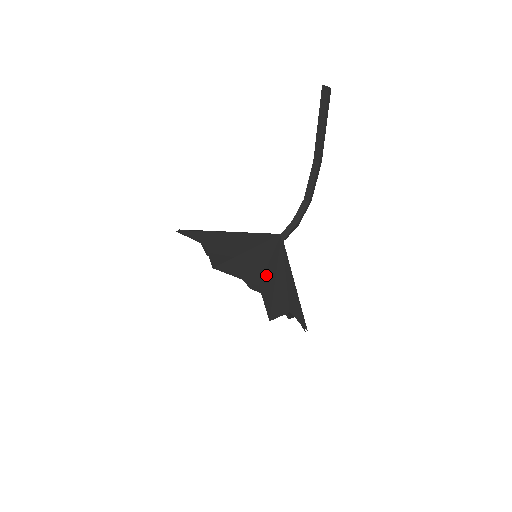
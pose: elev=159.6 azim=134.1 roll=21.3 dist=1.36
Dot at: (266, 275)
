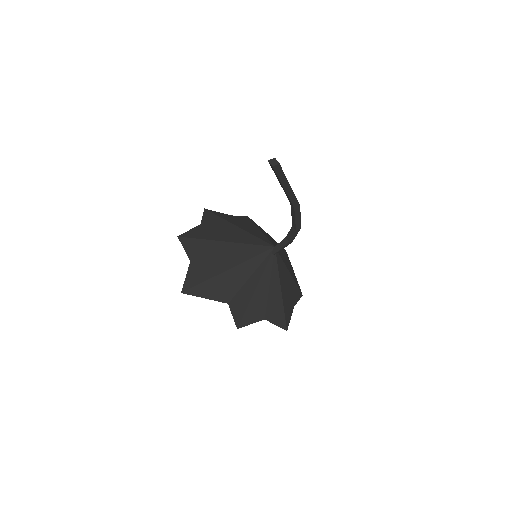
Dot at: (241, 292)
